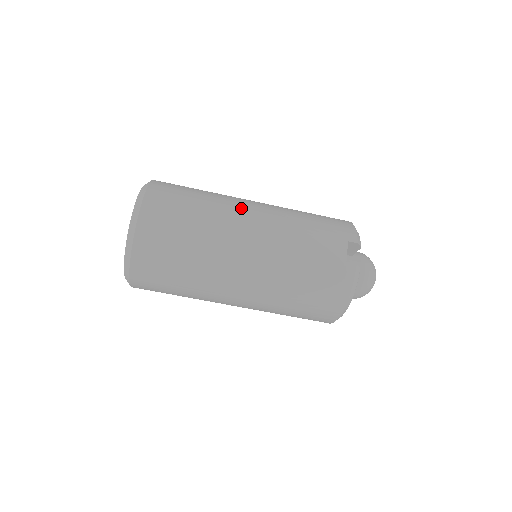
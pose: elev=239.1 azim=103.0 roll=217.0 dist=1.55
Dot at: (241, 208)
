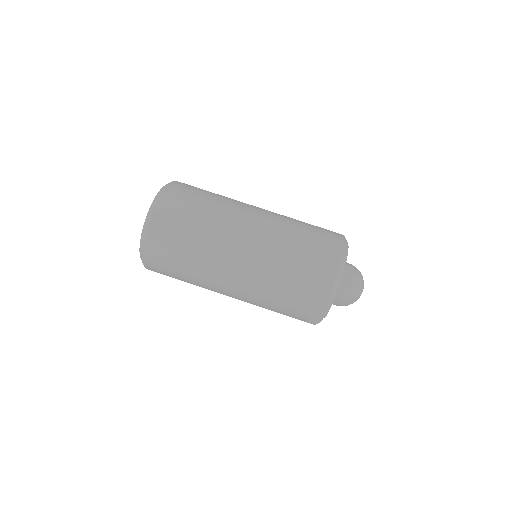
Dot at: occluded
